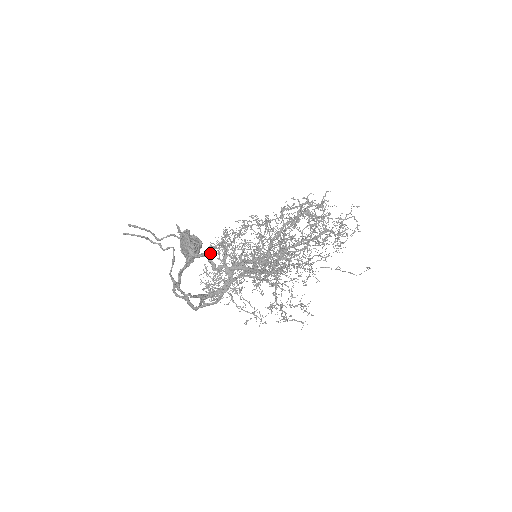
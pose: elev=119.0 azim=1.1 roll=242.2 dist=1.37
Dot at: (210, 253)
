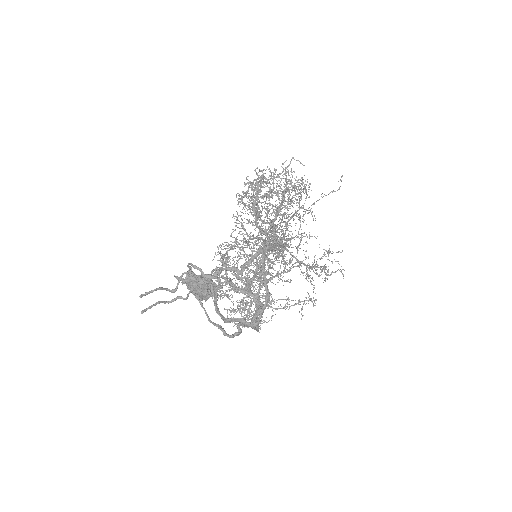
Dot at: occluded
